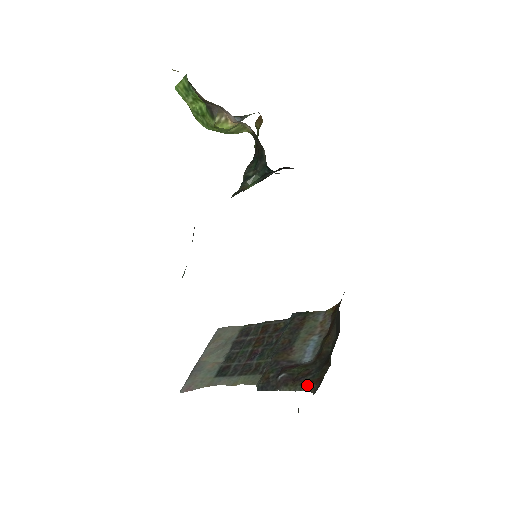
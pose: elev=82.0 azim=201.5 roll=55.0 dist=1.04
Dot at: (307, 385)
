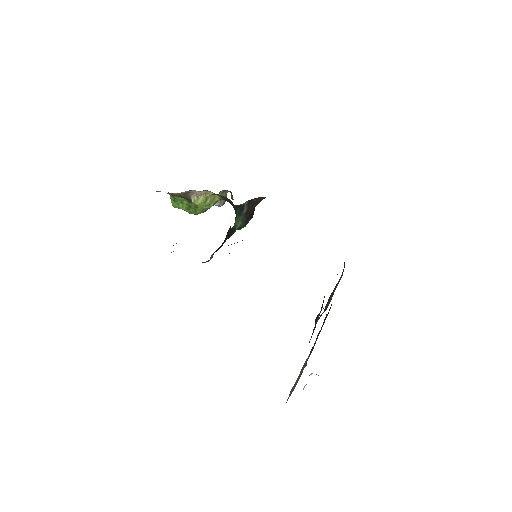
Dot at: (322, 304)
